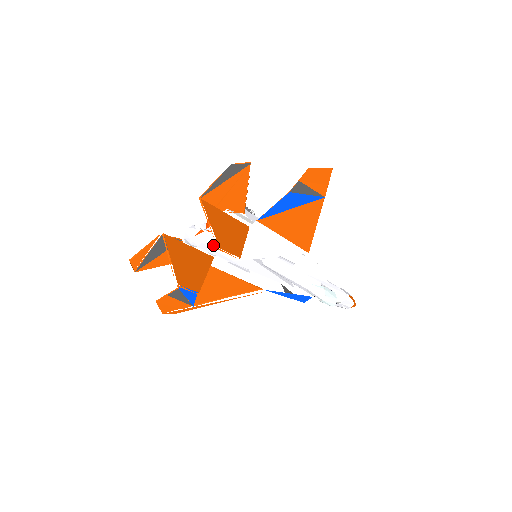
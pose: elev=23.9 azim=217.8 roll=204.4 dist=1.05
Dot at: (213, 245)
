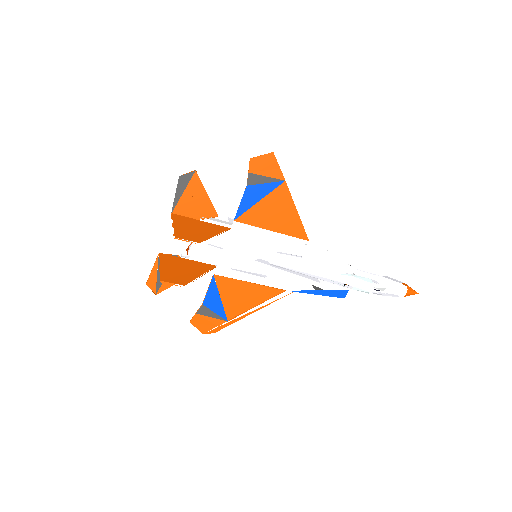
Dot at: (215, 257)
